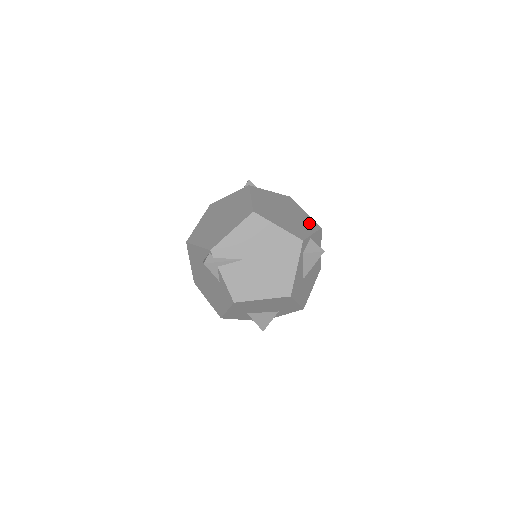
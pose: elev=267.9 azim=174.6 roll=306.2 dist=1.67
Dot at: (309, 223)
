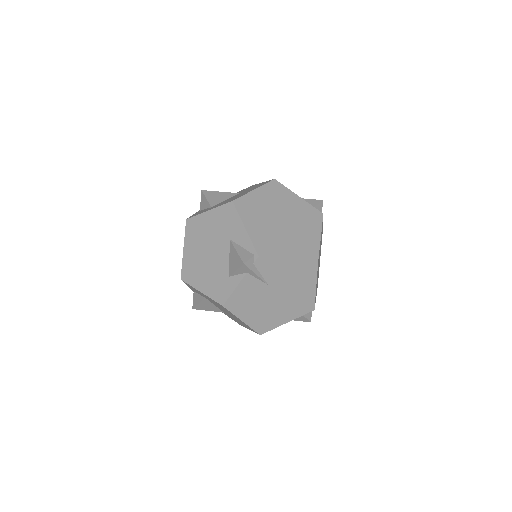
Dot at: occluded
